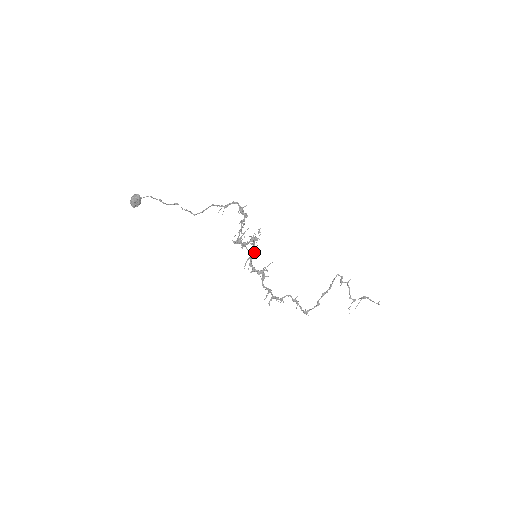
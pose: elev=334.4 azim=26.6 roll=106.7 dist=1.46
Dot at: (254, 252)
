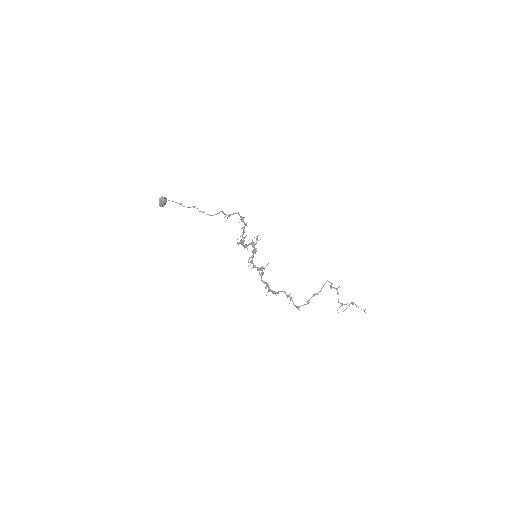
Dot at: (255, 253)
